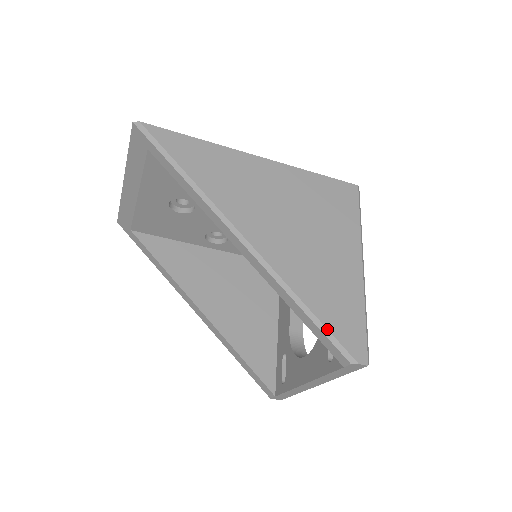
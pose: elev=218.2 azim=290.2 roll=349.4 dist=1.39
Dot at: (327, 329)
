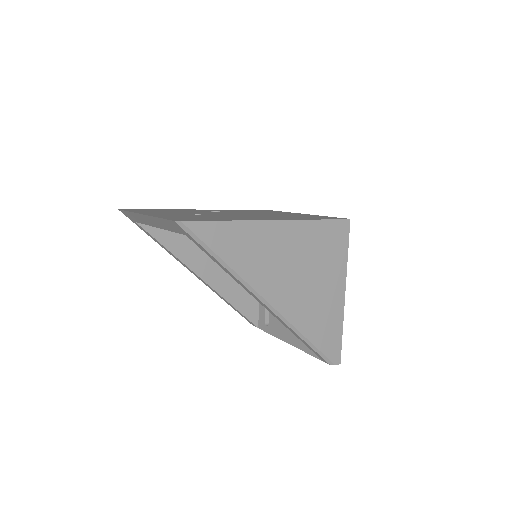
Dot at: (319, 350)
